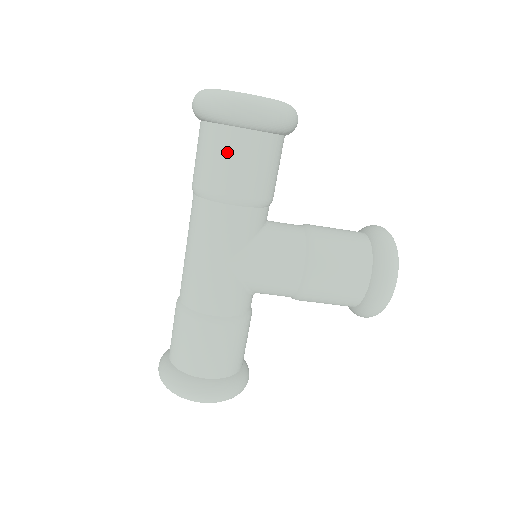
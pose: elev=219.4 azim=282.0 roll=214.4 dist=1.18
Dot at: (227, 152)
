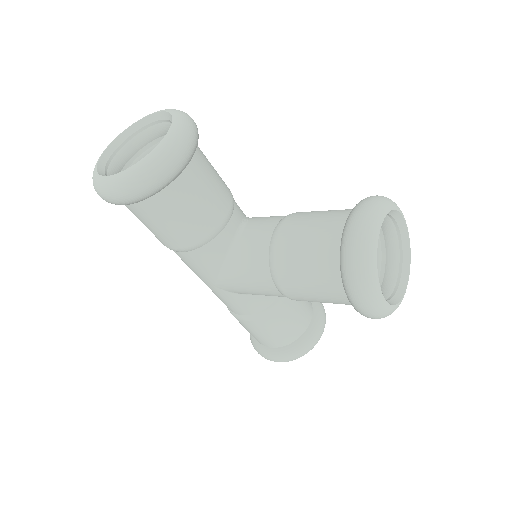
Dot at: (140, 220)
